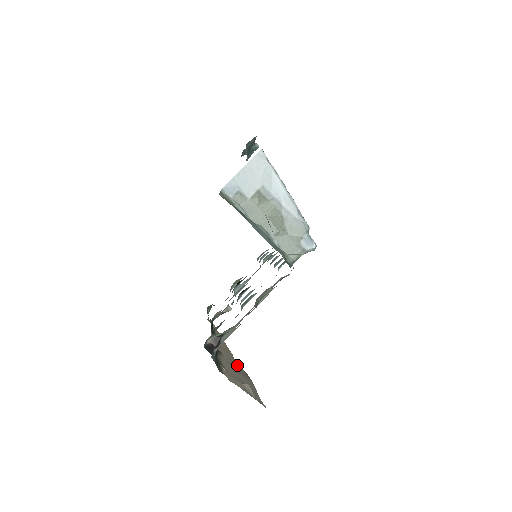
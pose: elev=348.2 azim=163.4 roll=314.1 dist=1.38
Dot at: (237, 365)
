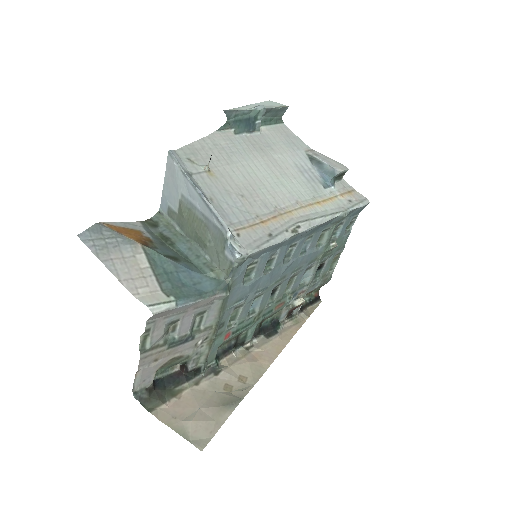
Dot at: (249, 383)
